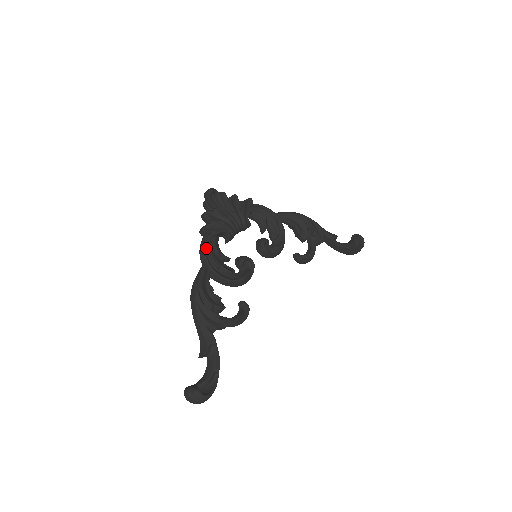
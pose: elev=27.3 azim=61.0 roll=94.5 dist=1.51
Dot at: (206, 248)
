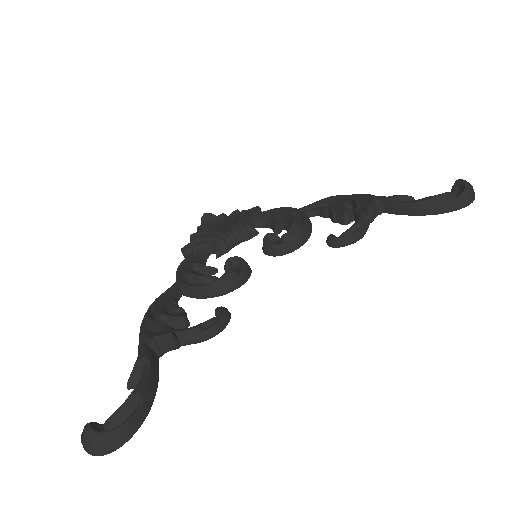
Dot at: occluded
